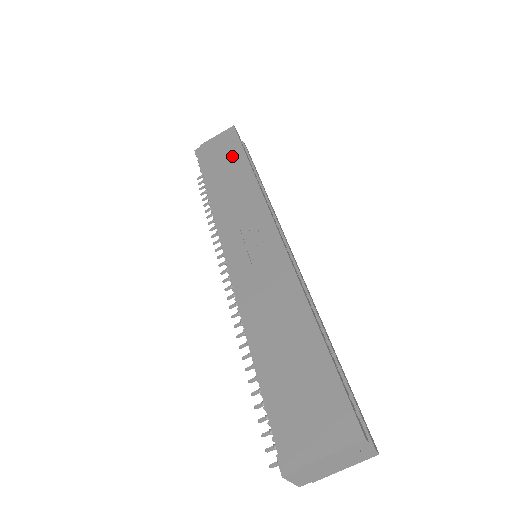
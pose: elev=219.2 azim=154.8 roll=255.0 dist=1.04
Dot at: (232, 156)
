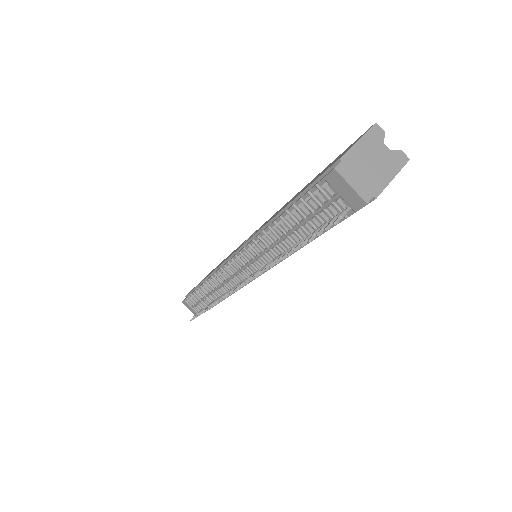
Dot at: occluded
